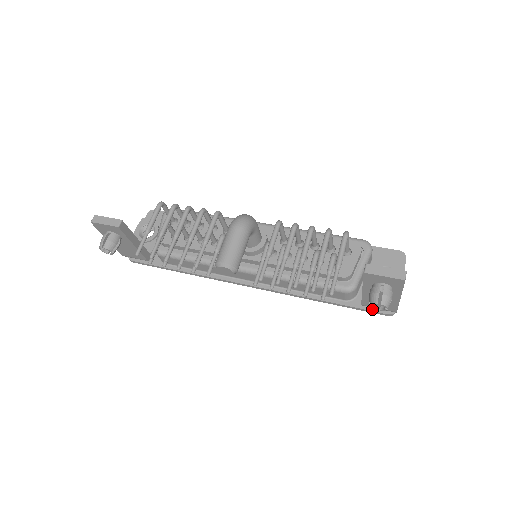
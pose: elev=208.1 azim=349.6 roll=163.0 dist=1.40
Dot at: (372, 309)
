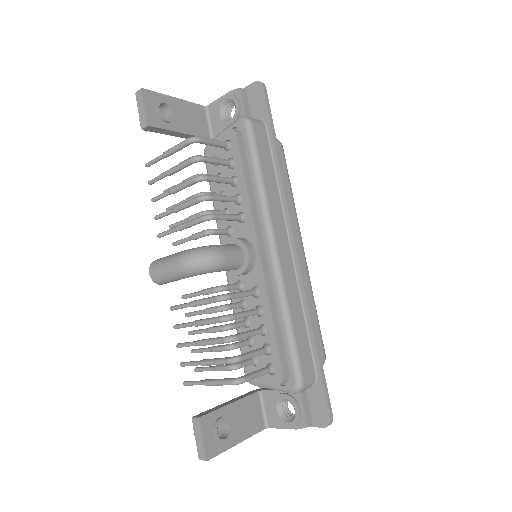
Dot at: occluded
